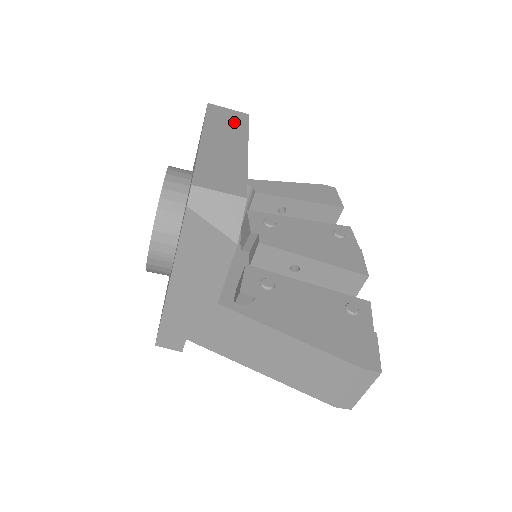
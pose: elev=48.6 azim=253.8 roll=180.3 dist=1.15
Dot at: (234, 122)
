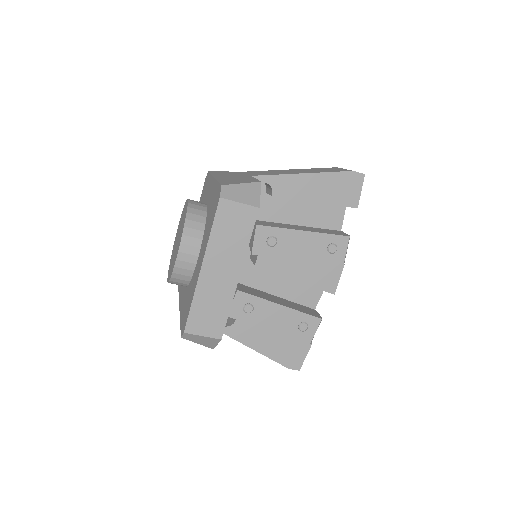
Dot at: (239, 230)
